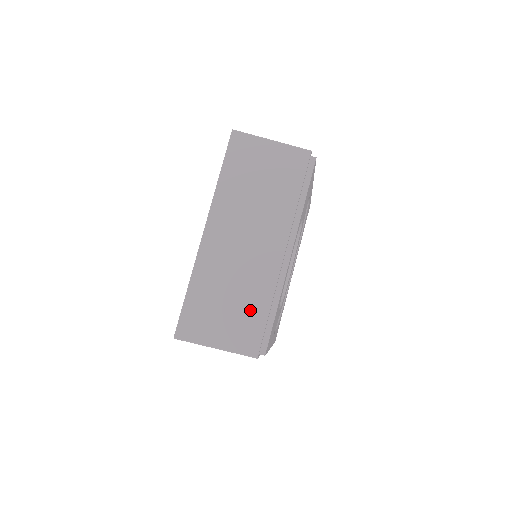
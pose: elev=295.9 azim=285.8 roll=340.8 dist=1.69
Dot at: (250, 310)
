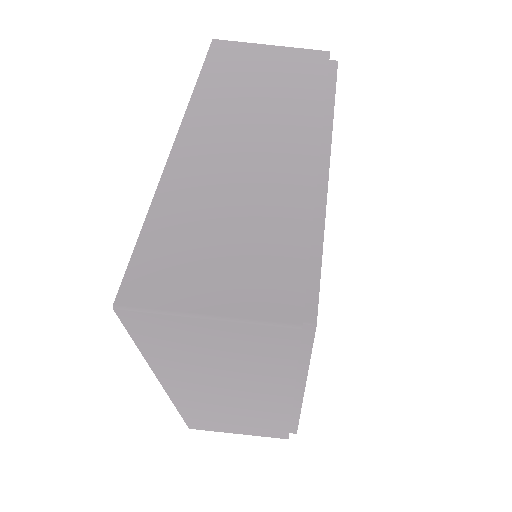
Dot at: (272, 242)
